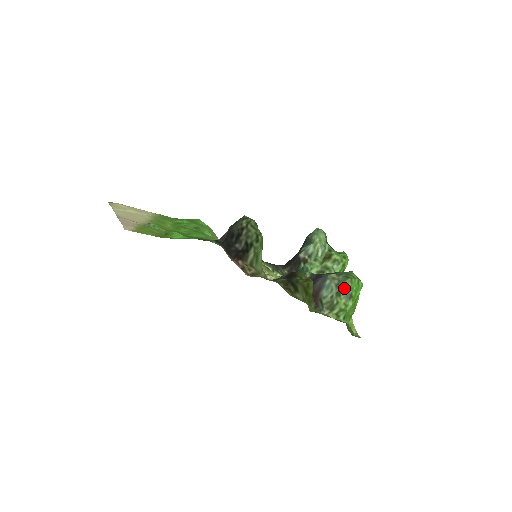
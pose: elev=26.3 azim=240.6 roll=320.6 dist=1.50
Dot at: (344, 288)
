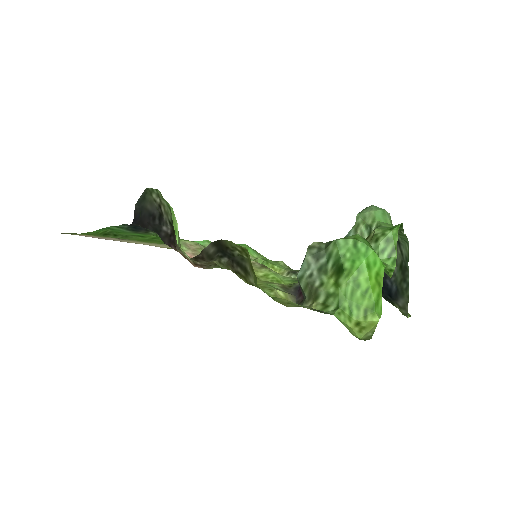
Dot at: (330, 259)
